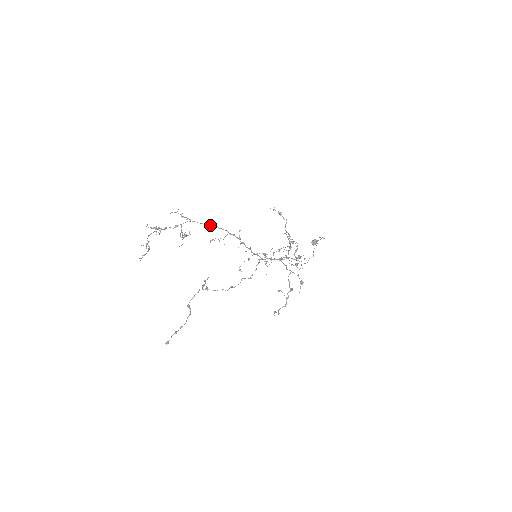
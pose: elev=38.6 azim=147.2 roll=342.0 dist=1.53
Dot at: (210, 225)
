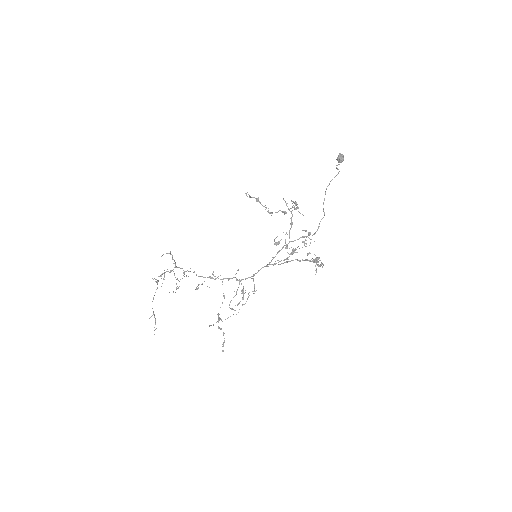
Dot at: occluded
